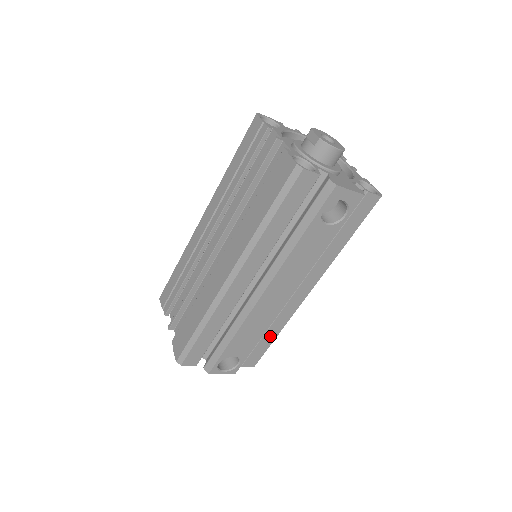
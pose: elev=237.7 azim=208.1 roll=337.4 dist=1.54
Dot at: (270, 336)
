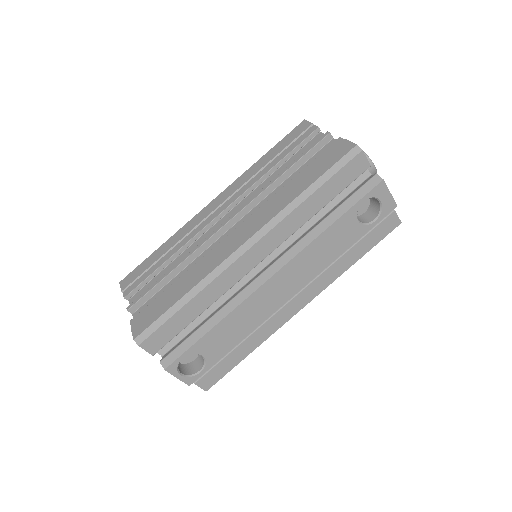
Dot at: (243, 350)
